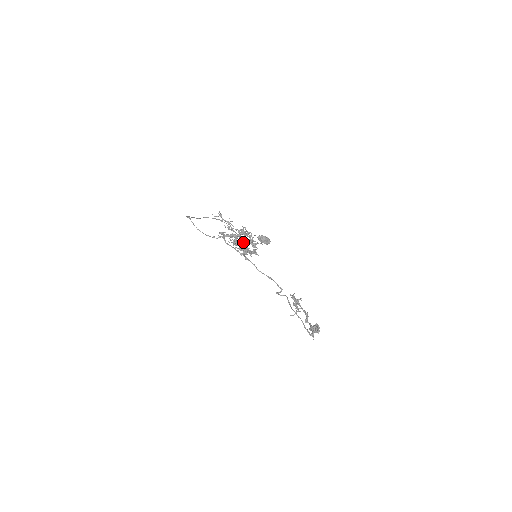
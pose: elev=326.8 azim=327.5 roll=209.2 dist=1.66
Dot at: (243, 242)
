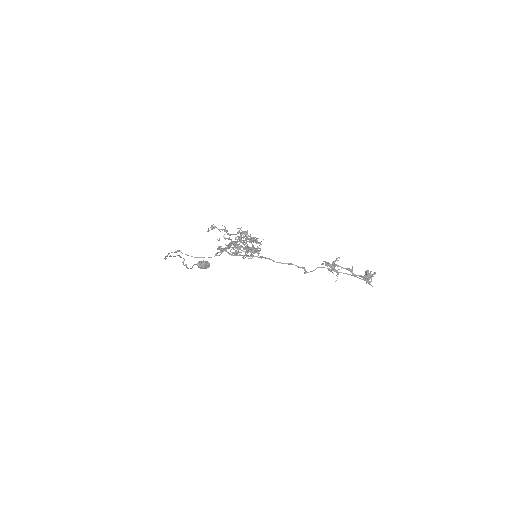
Dot at: occluded
